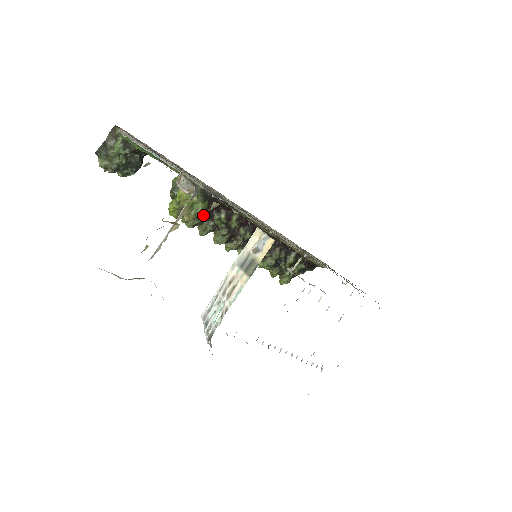
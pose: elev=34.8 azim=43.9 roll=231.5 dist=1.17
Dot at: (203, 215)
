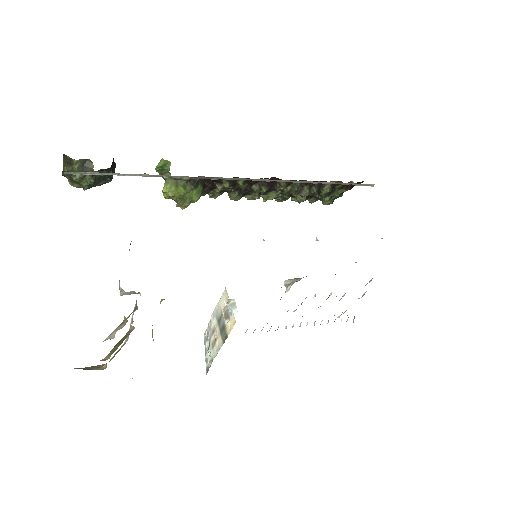
Dot at: (203, 191)
